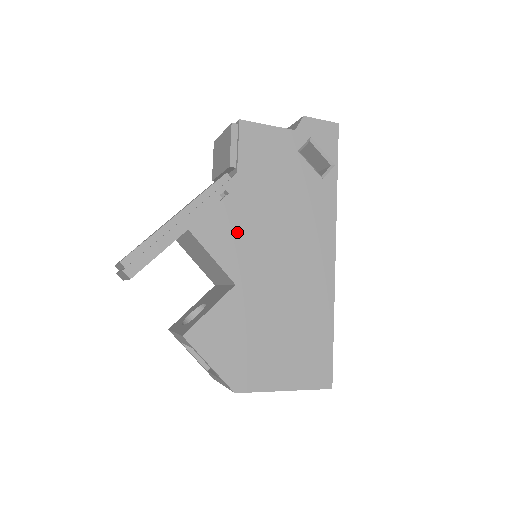
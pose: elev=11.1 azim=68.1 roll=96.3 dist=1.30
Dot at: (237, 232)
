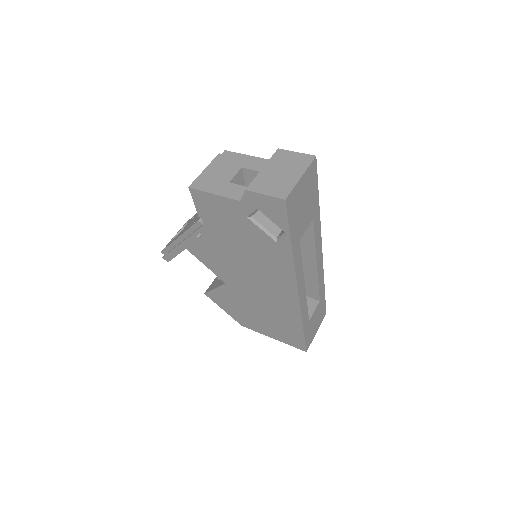
Dot at: (216, 258)
